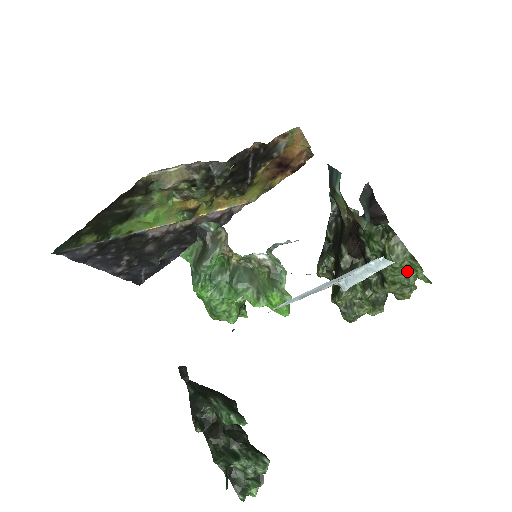
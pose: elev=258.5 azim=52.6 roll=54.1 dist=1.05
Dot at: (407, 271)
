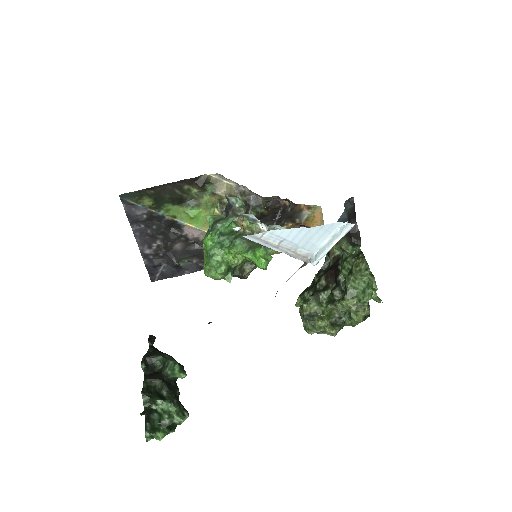
Dot at: (365, 287)
